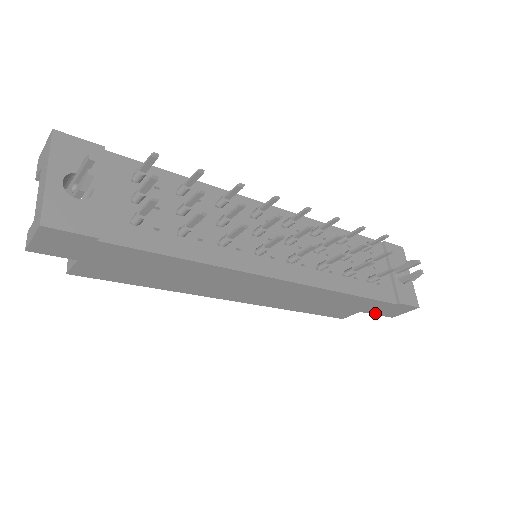
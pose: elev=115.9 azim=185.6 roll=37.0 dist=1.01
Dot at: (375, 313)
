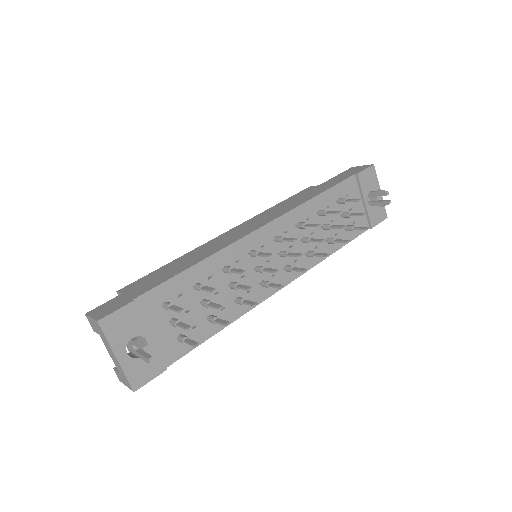
Dot at: occluded
